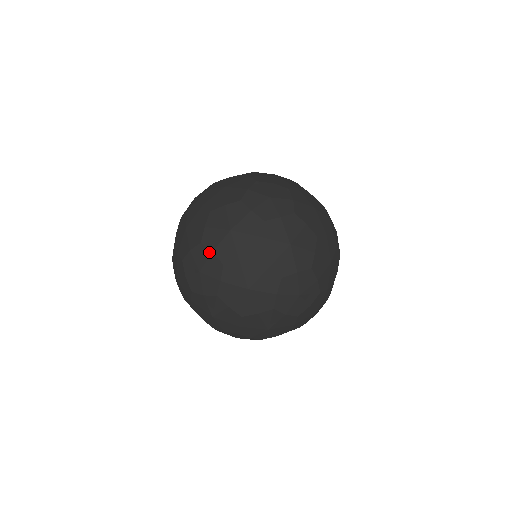
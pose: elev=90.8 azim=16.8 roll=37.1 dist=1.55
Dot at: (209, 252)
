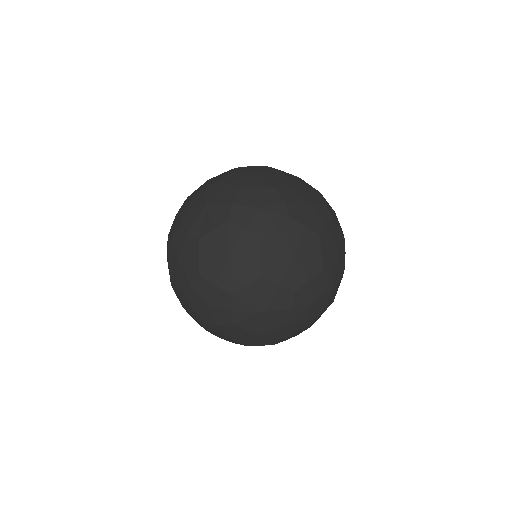
Dot at: (212, 285)
